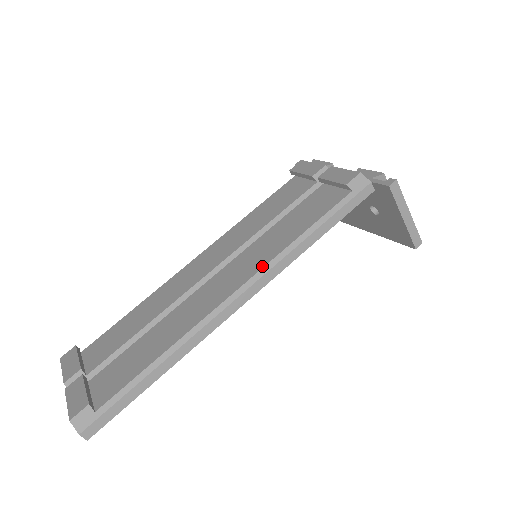
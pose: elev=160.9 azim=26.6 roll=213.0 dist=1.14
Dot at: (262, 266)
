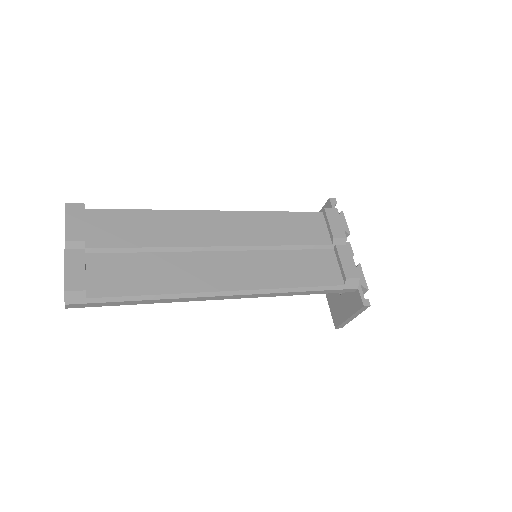
Dot at: (260, 287)
